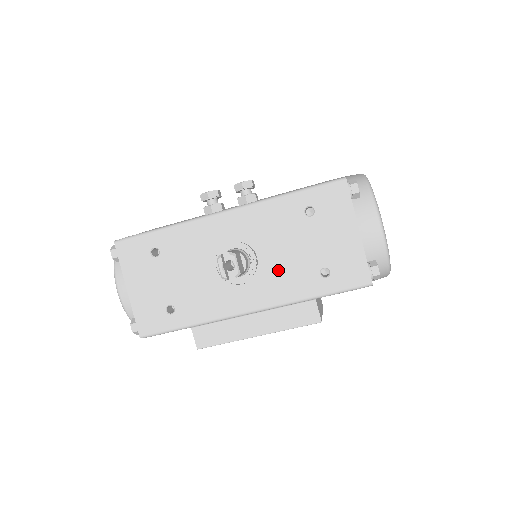
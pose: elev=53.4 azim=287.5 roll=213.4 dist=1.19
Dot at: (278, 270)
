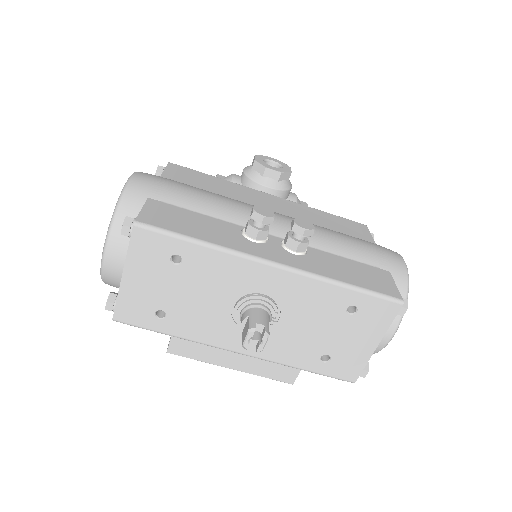
Dot at: (288, 337)
